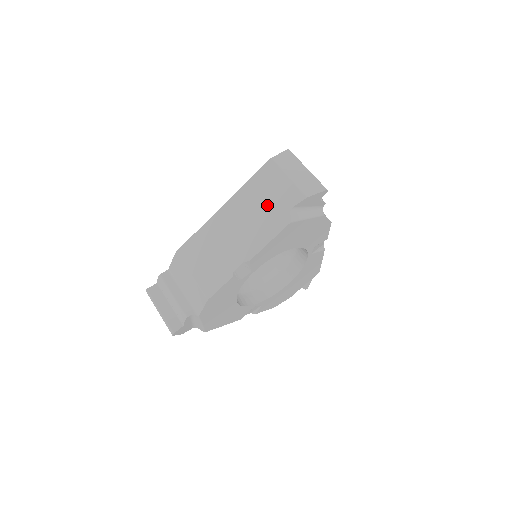
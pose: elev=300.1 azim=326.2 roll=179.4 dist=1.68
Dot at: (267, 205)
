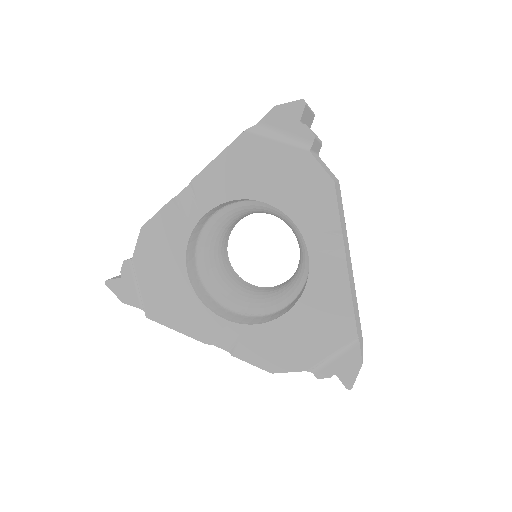
Dot at: occluded
